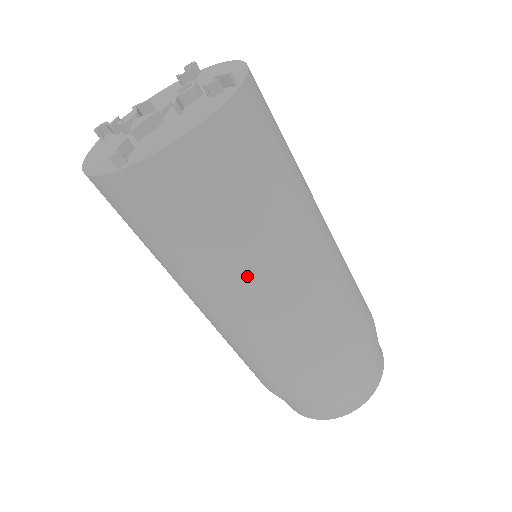
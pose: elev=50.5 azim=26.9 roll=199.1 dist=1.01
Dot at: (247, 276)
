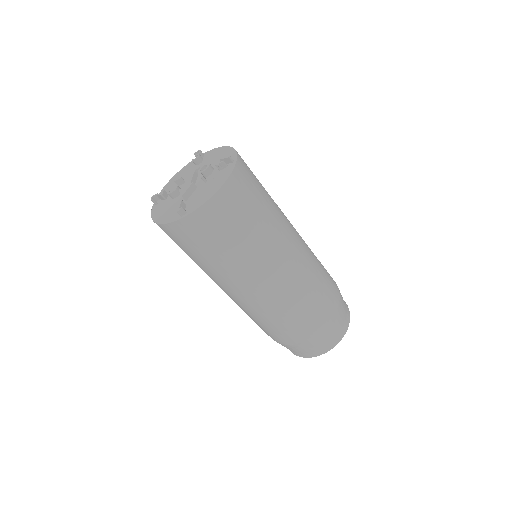
Dot at: (258, 263)
